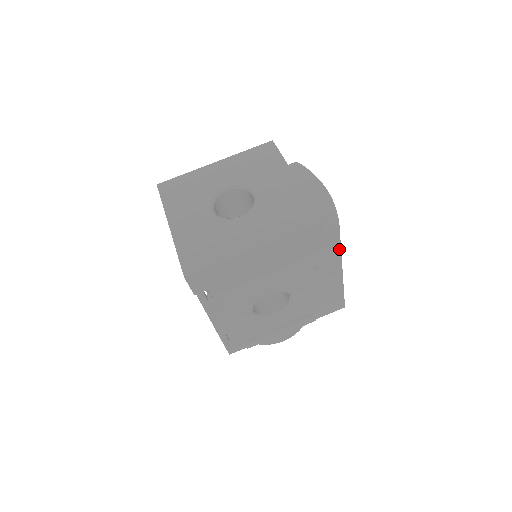
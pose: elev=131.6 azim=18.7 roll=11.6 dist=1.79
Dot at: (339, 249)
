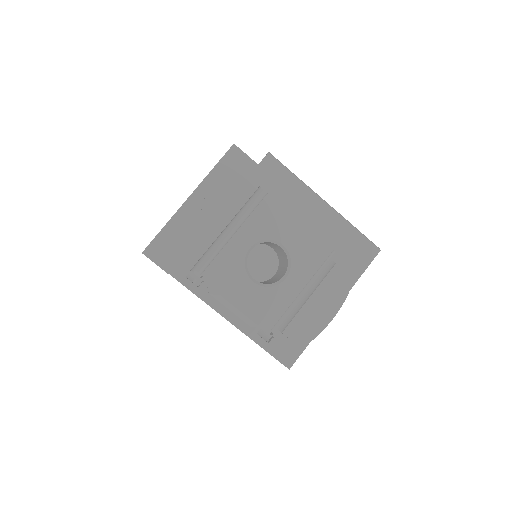
Dot at: (293, 177)
